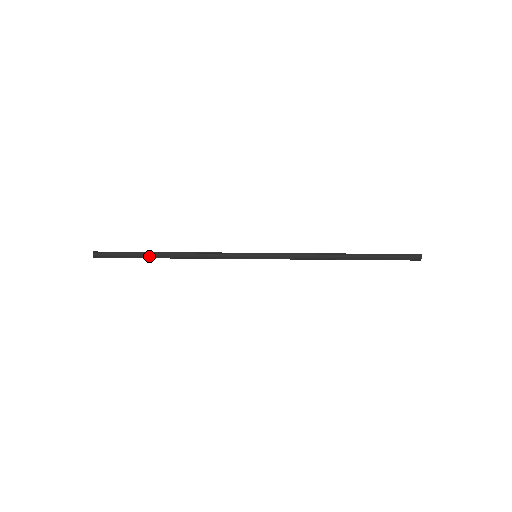
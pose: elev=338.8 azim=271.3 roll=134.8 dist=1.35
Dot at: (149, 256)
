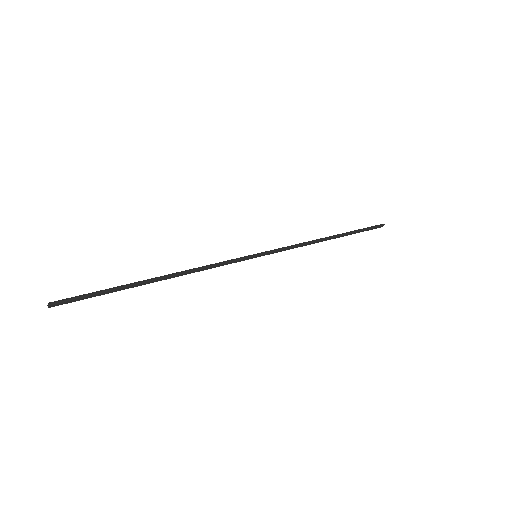
Dot at: occluded
